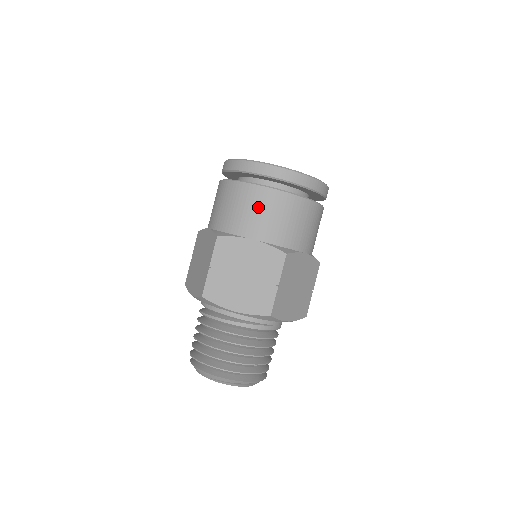
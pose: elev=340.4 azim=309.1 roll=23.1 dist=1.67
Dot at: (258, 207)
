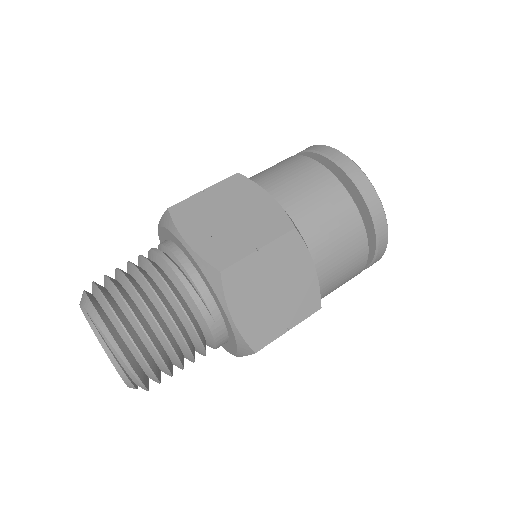
Dot at: (302, 176)
